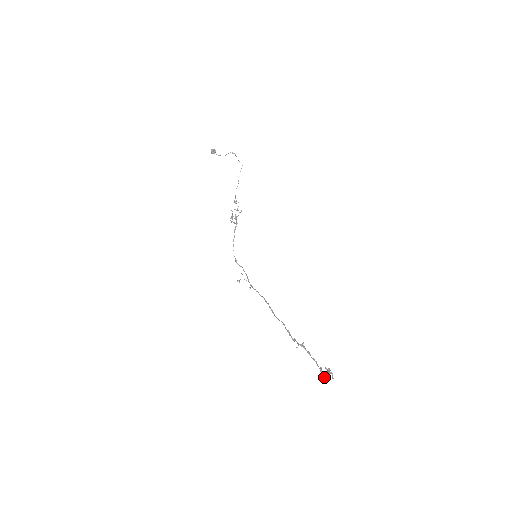
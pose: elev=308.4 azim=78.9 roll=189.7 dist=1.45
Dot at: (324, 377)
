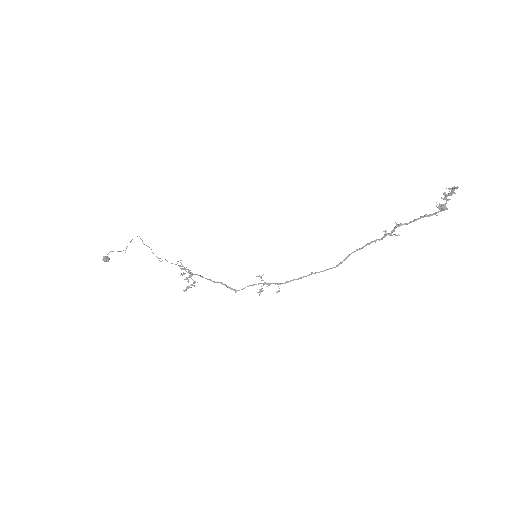
Dot at: (454, 188)
